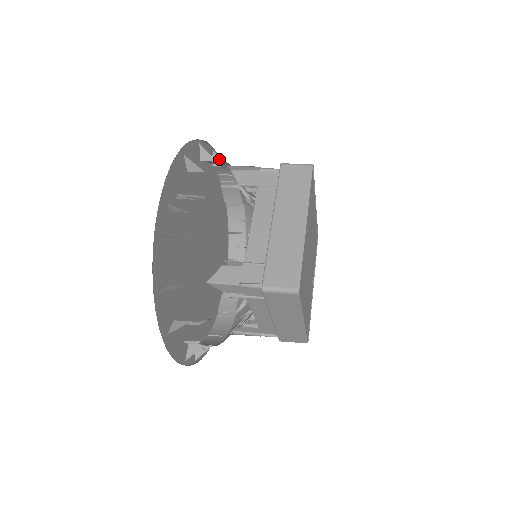
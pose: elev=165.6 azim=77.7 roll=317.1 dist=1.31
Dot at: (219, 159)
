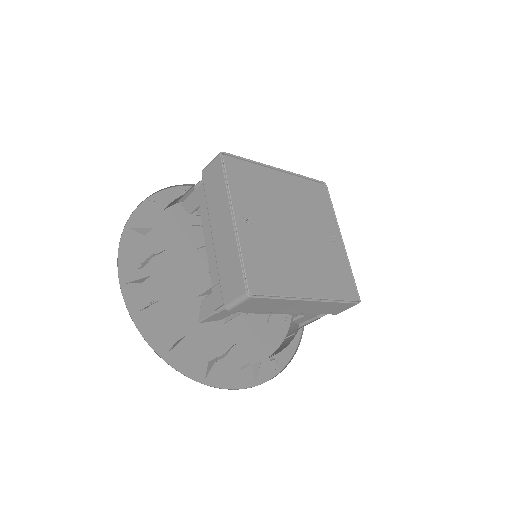
Dot at: (185, 192)
